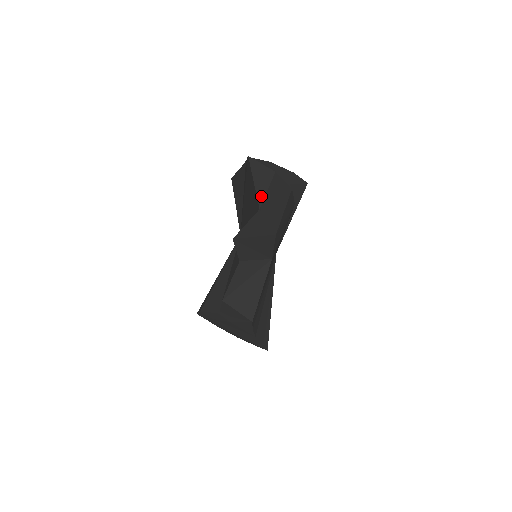
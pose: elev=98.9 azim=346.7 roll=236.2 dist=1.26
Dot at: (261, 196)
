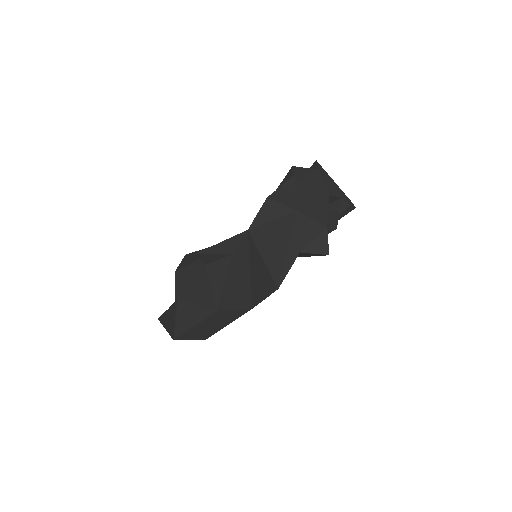
Dot at: (181, 330)
